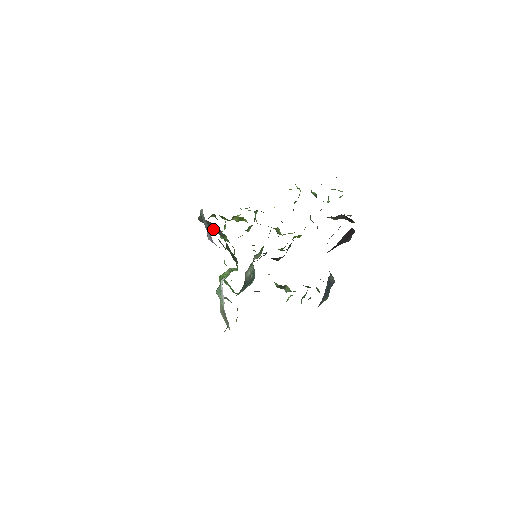
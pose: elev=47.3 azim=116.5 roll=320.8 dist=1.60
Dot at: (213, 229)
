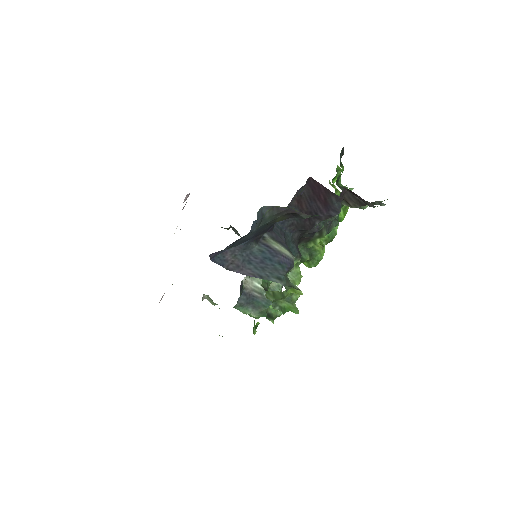
Dot at: occluded
